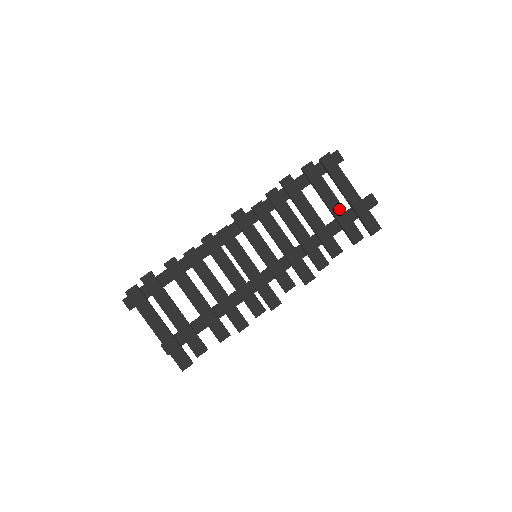
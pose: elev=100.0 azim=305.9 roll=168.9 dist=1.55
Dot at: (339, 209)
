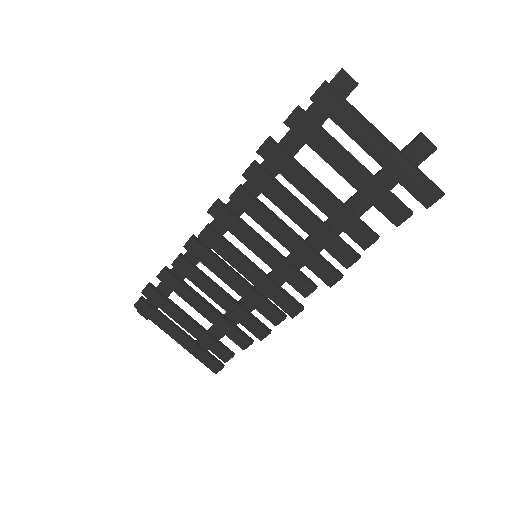
Dot at: (361, 176)
